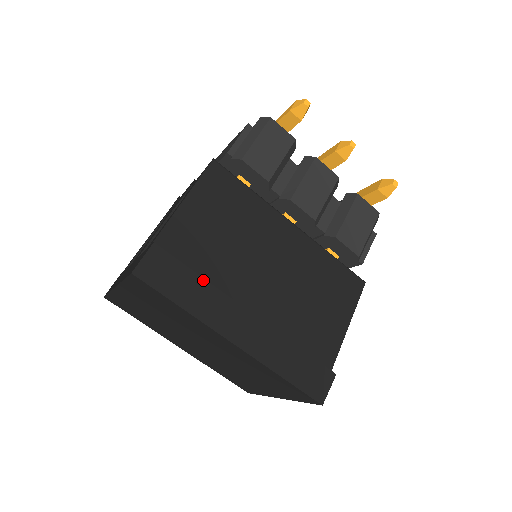
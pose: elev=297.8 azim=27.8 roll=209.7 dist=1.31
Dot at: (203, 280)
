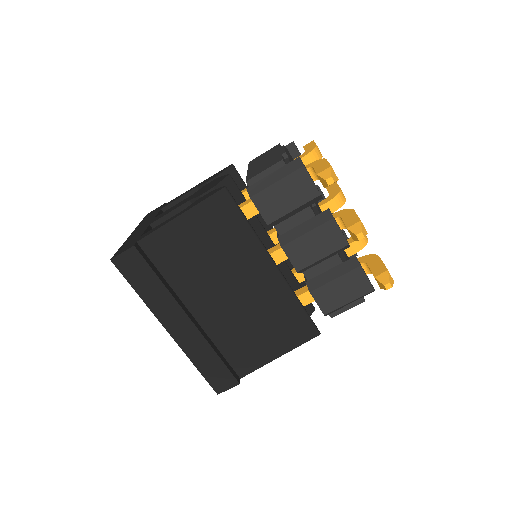
Dot at: (162, 284)
